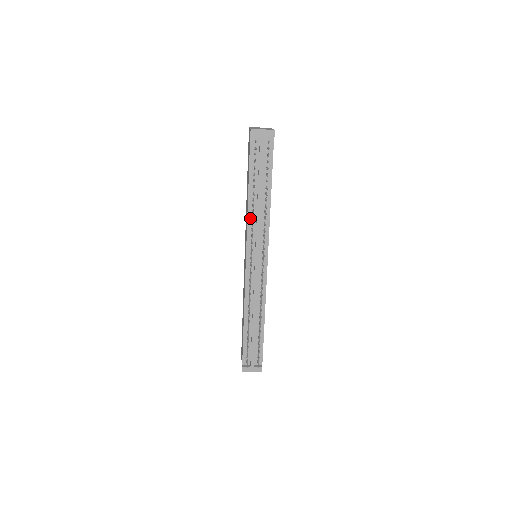
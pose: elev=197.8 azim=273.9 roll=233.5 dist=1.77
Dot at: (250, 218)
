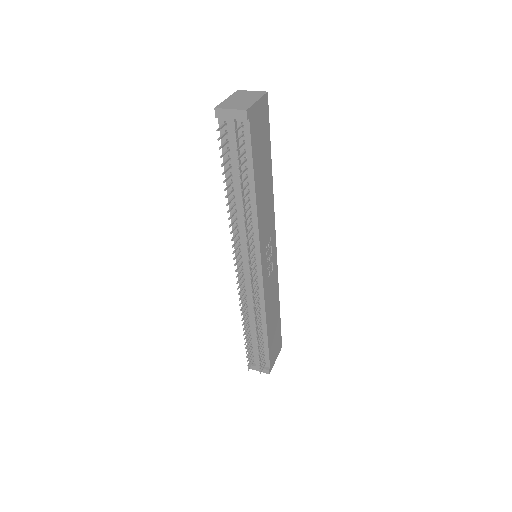
Dot at: (234, 219)
